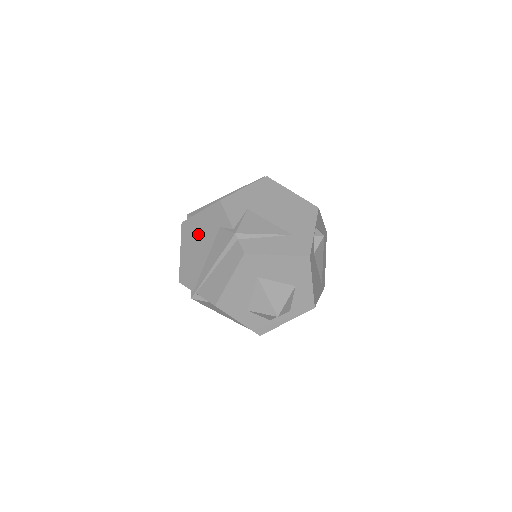
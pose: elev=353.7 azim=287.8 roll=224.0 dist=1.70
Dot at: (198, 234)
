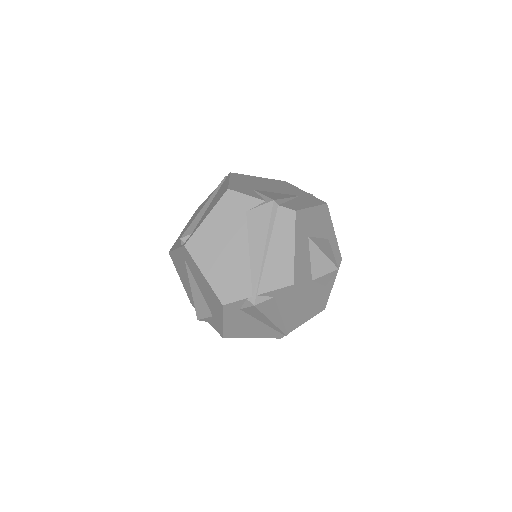
Dot at: (219, 238)
